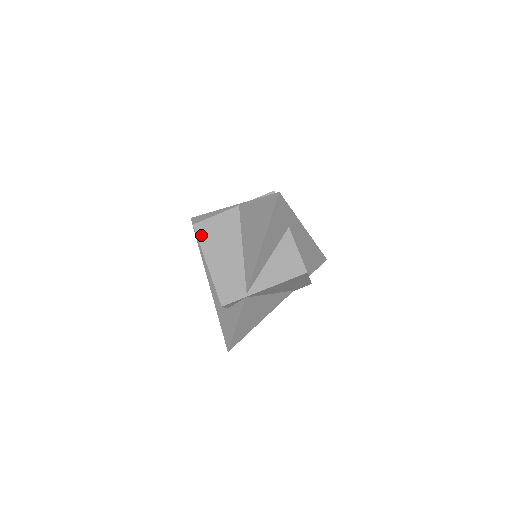
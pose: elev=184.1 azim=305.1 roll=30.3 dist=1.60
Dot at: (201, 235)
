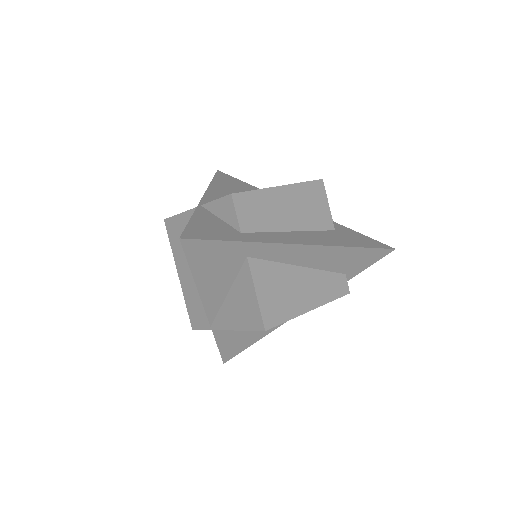
Dot at: (171, 236)
